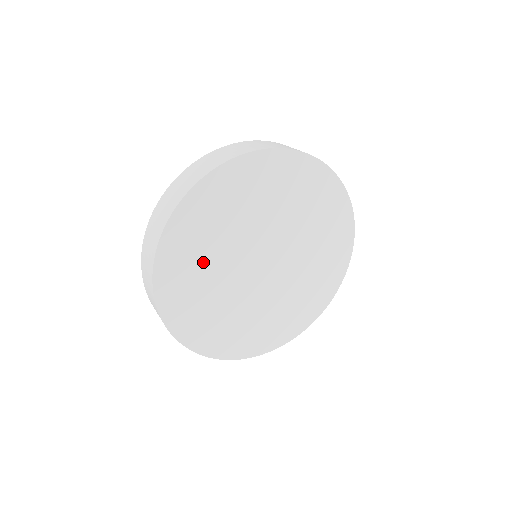
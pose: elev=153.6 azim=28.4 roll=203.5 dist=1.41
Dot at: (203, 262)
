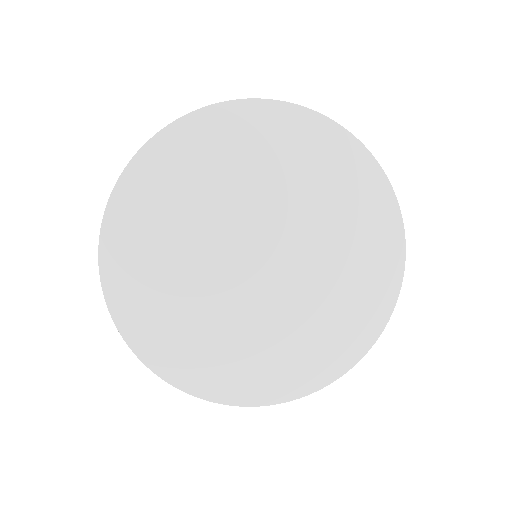
Dot at: (172, 289)
